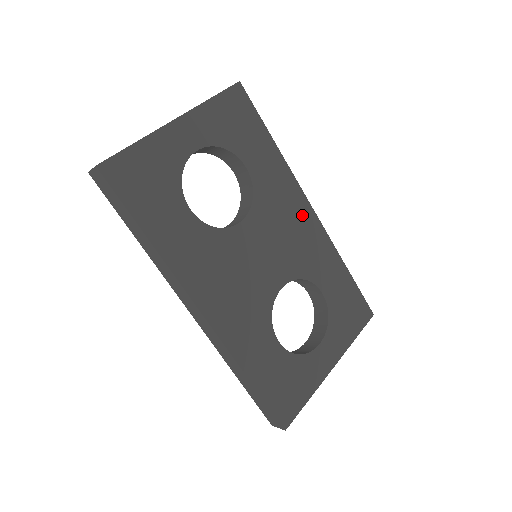
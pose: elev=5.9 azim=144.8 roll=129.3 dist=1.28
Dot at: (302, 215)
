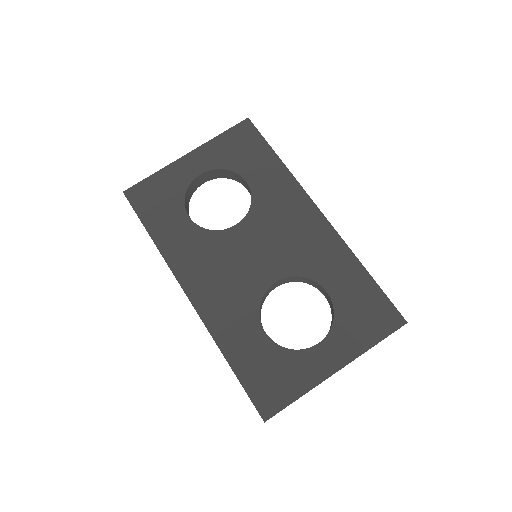
Dot at: (306, 218)
